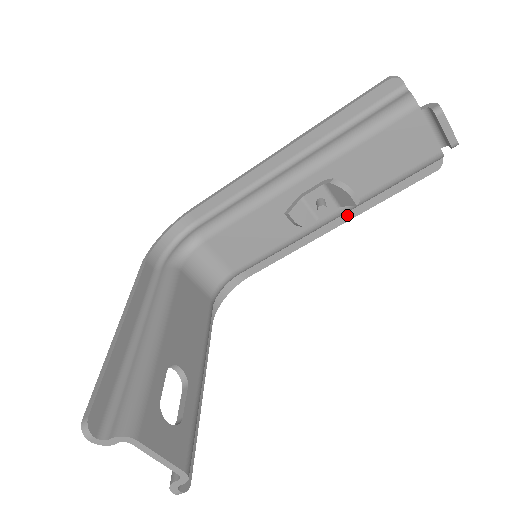
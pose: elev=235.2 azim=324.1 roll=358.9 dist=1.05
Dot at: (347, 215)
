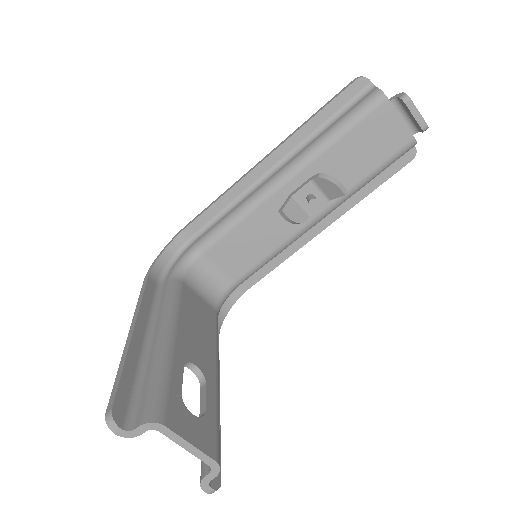
Dot at: (336, 213)
